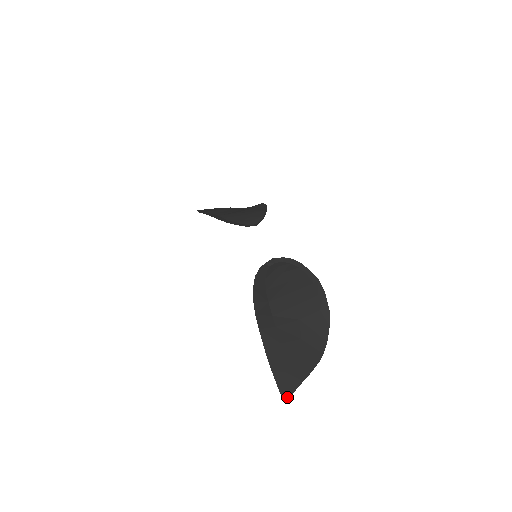
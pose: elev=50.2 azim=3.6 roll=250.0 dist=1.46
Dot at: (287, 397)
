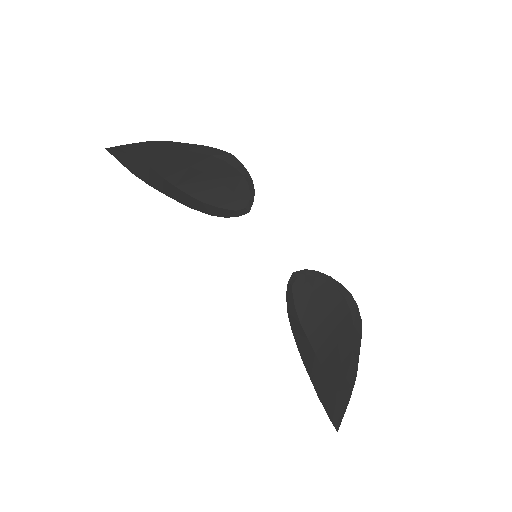
Dot at: (339, 426)
